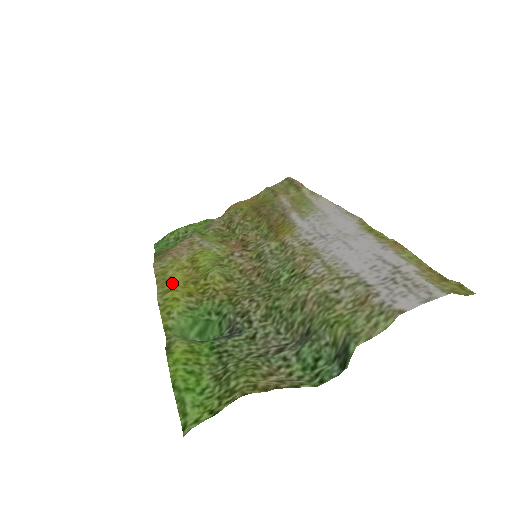
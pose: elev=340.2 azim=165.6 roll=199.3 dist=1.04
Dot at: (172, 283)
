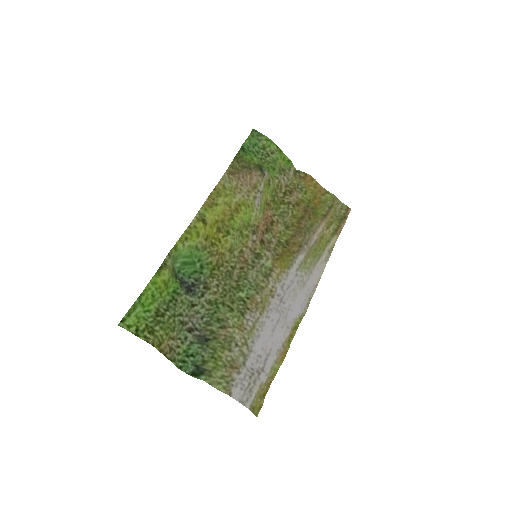
Dot at: (212, 213)
